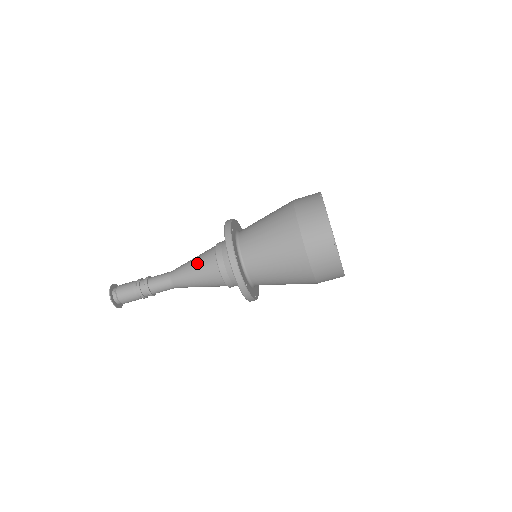
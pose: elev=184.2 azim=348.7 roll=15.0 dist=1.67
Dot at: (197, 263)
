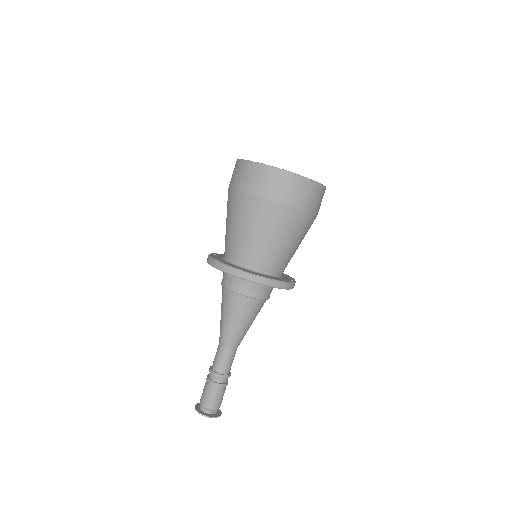
Dot at: (221, 308)
